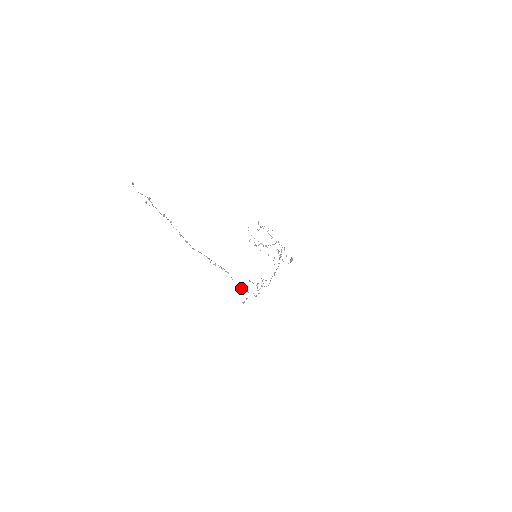
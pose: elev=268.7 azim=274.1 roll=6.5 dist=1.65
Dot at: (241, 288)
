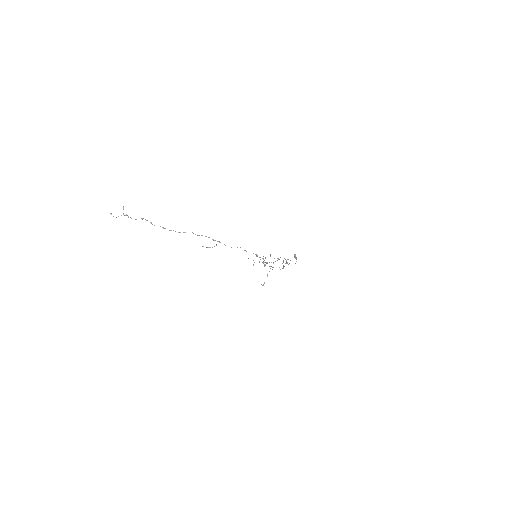
Dot at: (237, 247)
